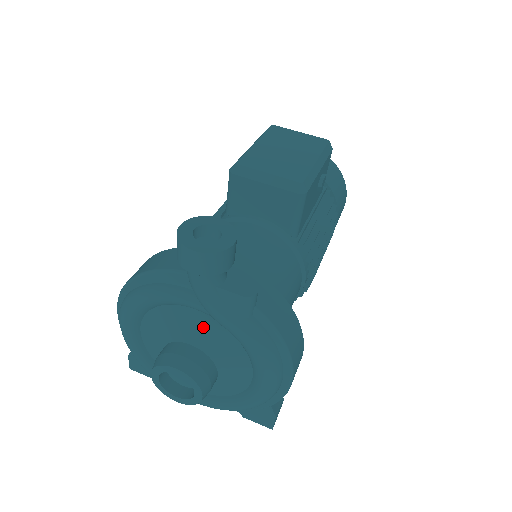
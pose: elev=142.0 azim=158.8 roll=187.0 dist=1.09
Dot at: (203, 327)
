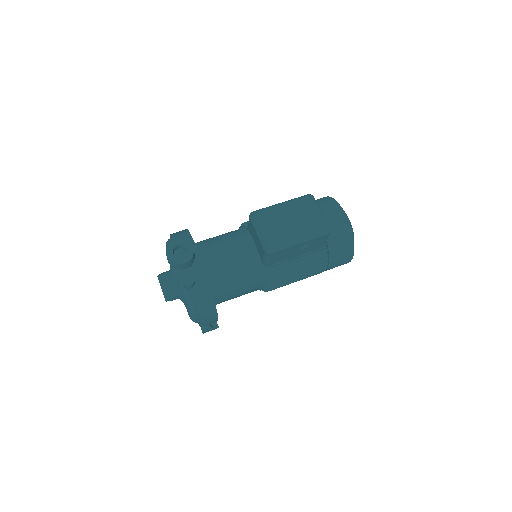
Dot at: occluded
